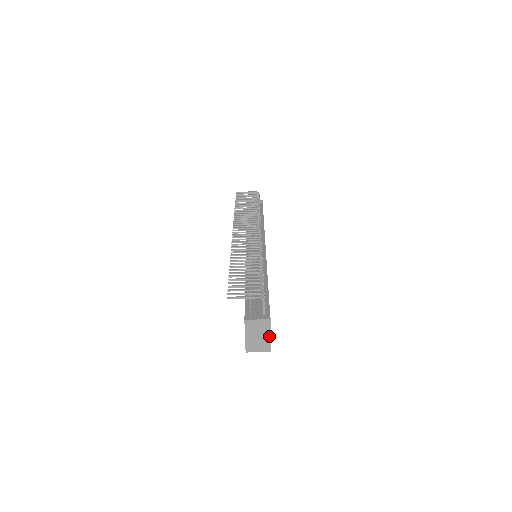
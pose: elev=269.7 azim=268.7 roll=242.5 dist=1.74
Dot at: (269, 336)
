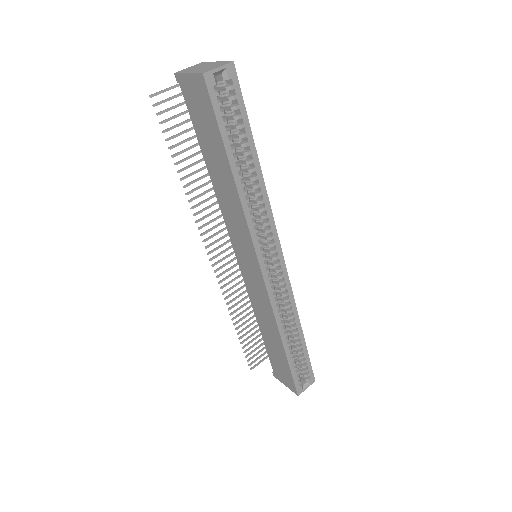
Dot at: (216, 63)
